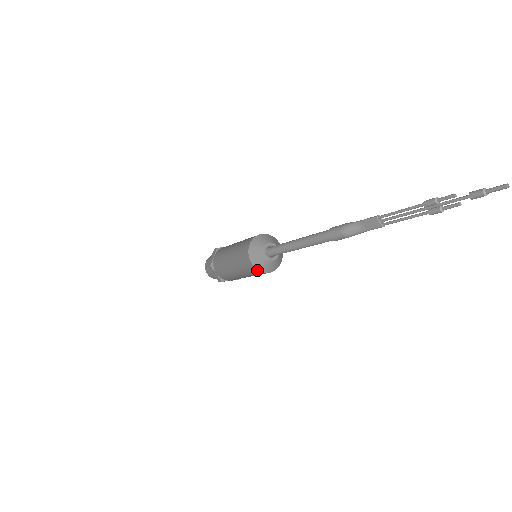
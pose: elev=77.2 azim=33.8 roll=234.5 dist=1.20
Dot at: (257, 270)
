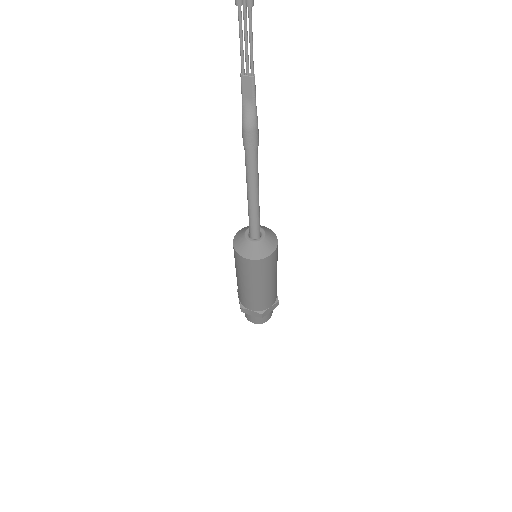
Dot at: (256, 261)
